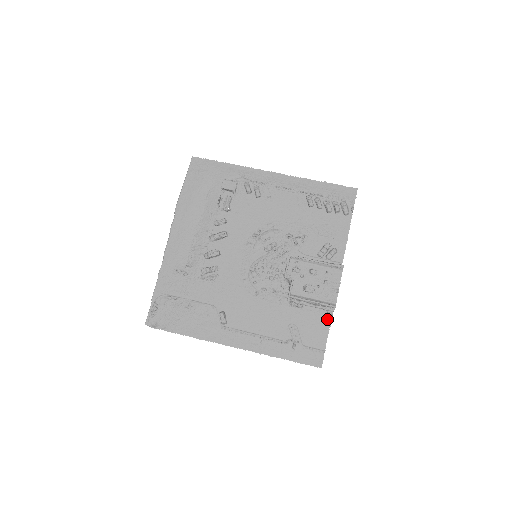
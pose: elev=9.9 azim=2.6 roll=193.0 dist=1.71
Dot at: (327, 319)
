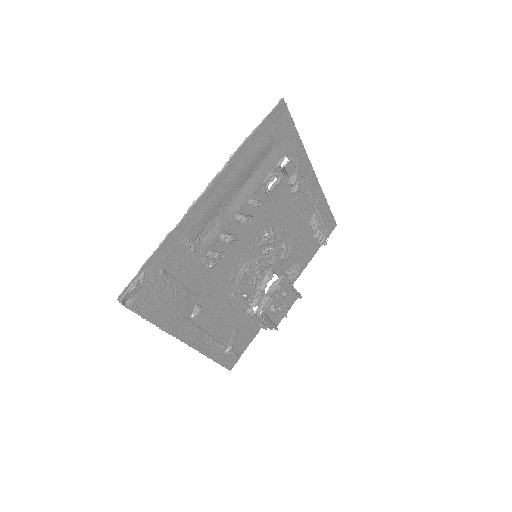
Dot at: (258, 330)
